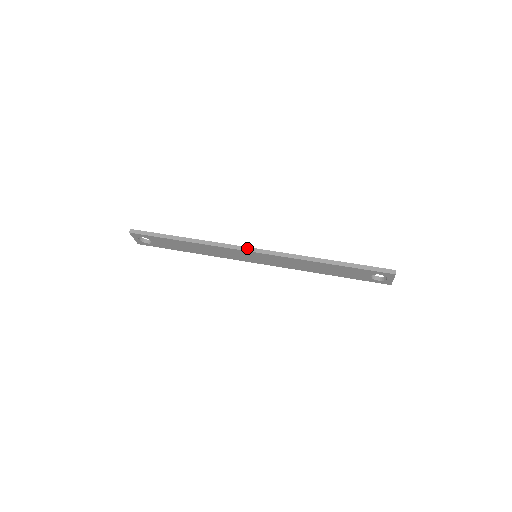
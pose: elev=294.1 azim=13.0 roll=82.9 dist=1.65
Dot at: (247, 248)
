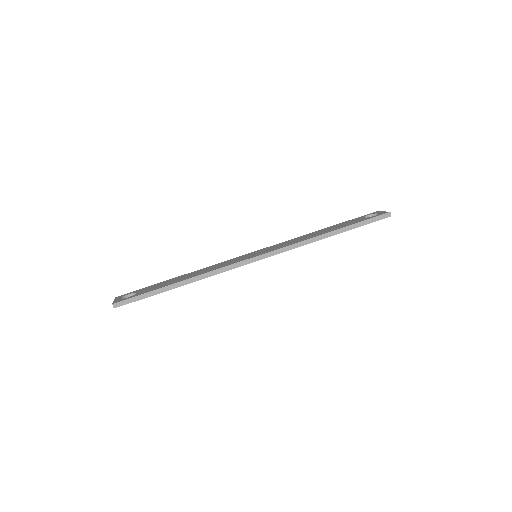
Dot at: (251, 260)
